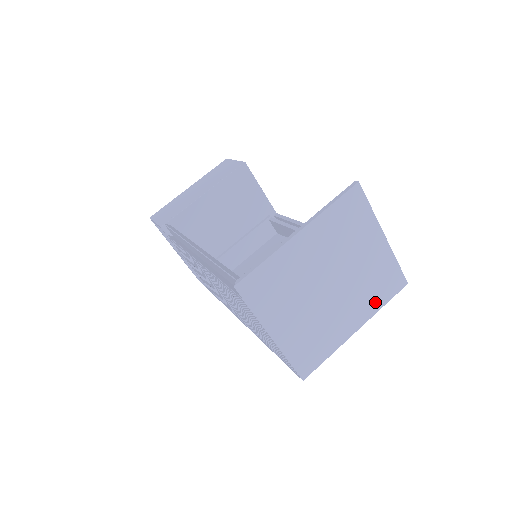
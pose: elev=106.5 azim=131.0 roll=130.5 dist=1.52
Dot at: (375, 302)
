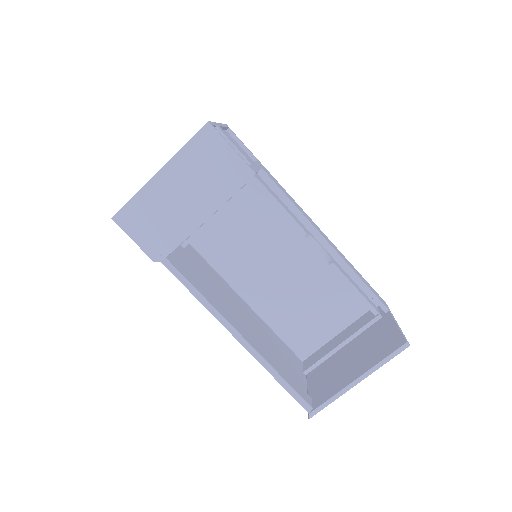
Dot at: occluded
